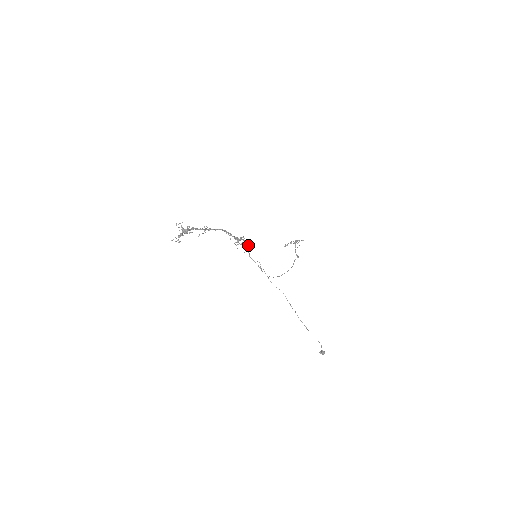
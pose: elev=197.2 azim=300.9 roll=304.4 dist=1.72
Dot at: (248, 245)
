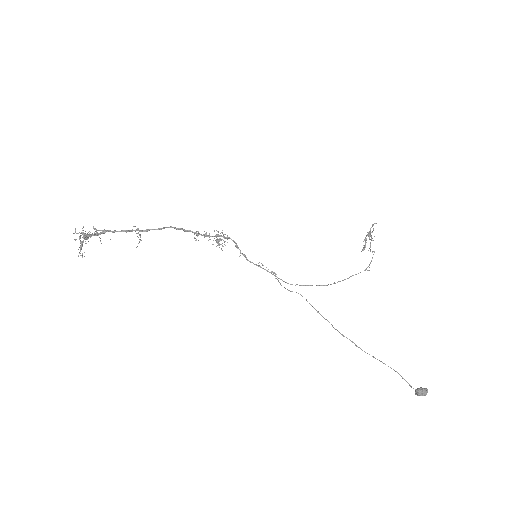
Dot at: (234, 242)
